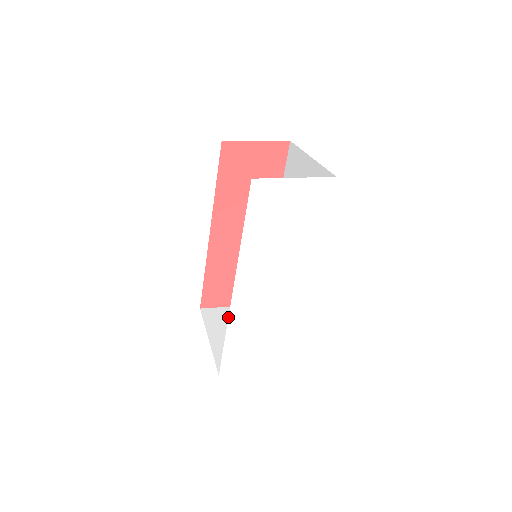
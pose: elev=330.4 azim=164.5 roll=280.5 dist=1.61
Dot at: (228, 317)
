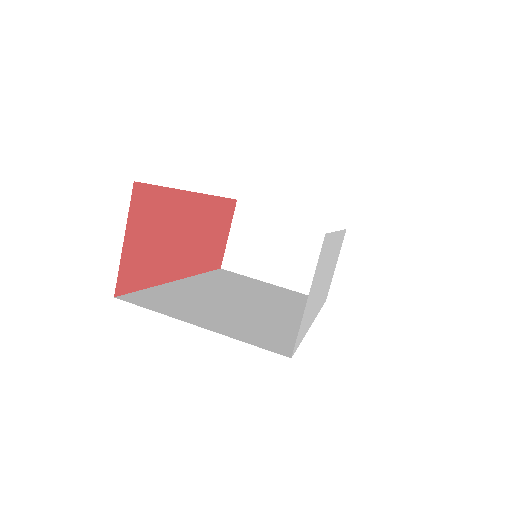
Dot at: occluded
